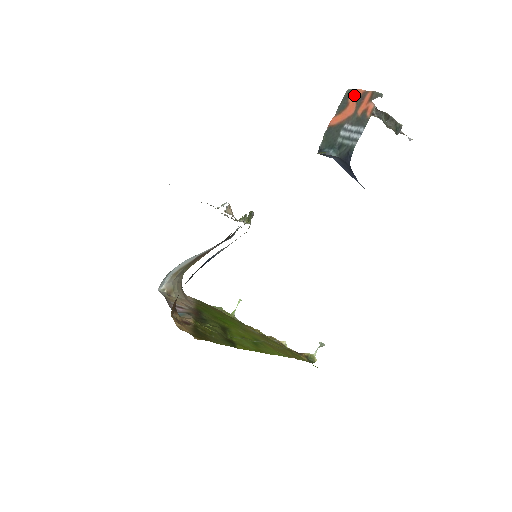
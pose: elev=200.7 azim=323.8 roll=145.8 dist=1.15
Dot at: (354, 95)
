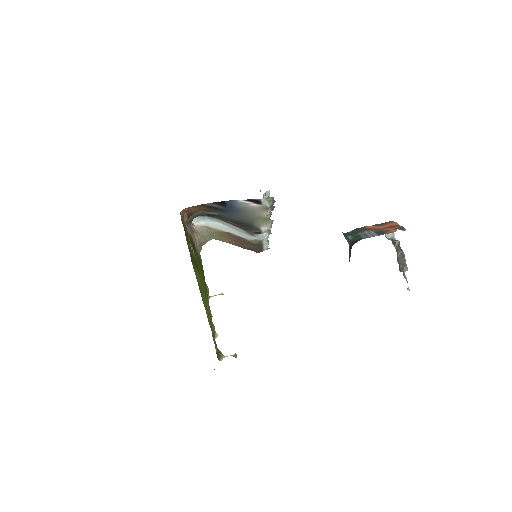
Dot at: (392, 224)
